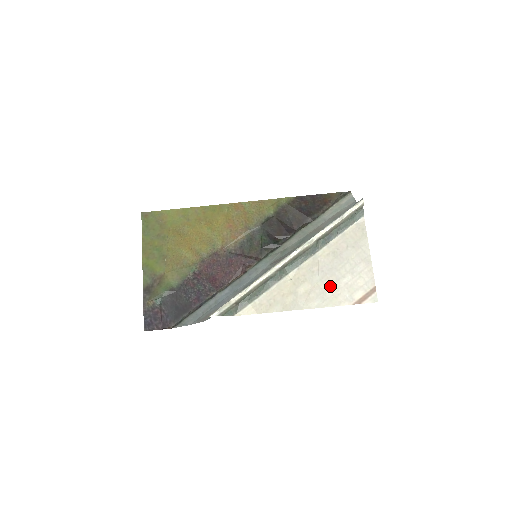
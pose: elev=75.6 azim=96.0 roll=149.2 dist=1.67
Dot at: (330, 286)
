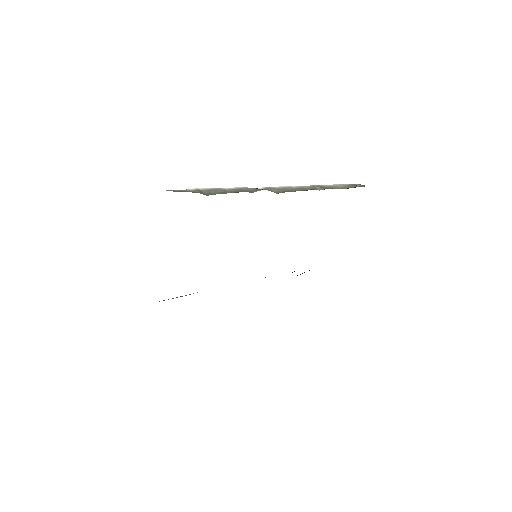
Dot at: occluded
